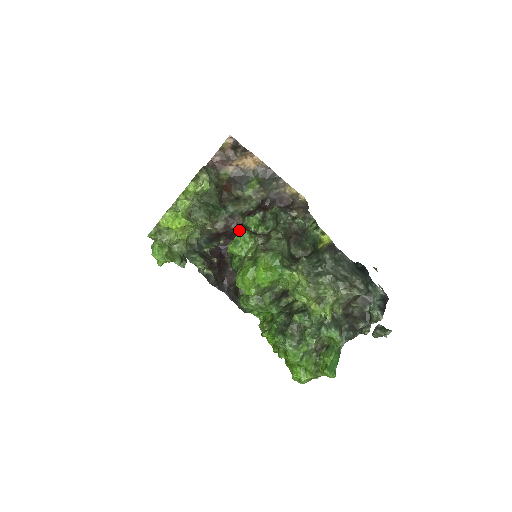
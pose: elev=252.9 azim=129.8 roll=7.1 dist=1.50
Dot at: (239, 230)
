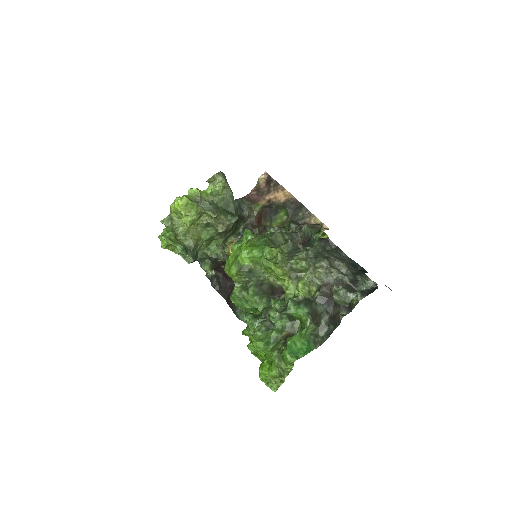
Dot at: occluded
